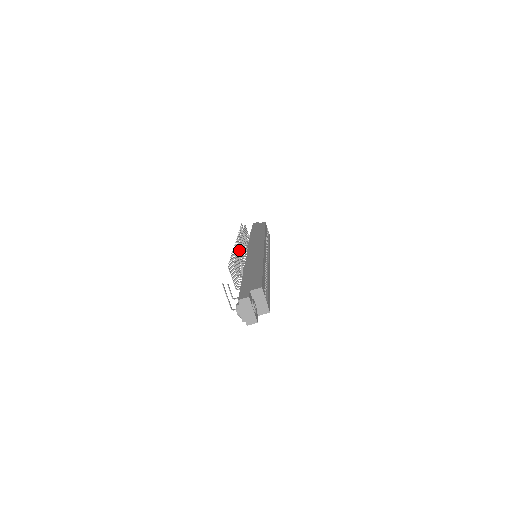
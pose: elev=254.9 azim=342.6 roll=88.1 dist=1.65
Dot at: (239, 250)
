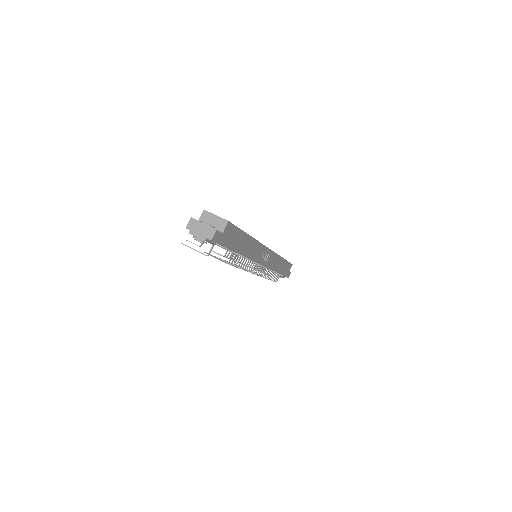
Dot at: occluded
